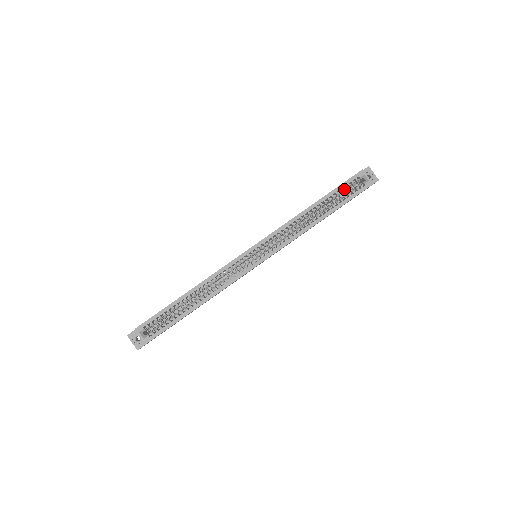
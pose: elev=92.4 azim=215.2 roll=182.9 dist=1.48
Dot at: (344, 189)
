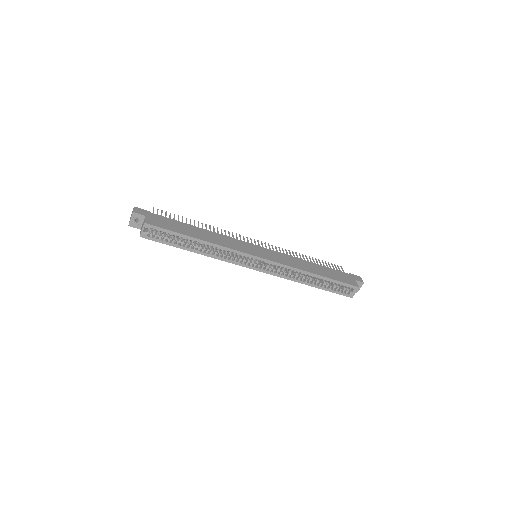
Dot at: (339, 285)
